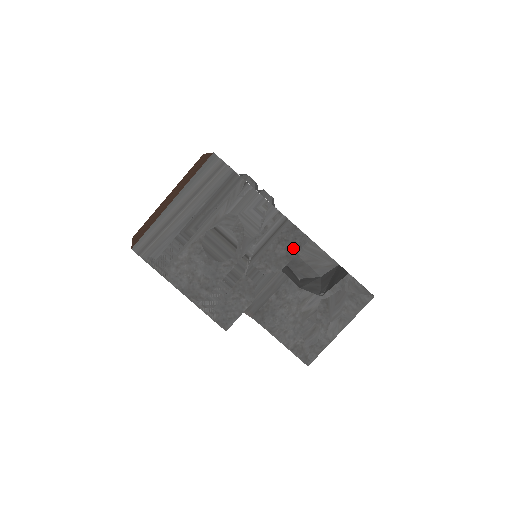
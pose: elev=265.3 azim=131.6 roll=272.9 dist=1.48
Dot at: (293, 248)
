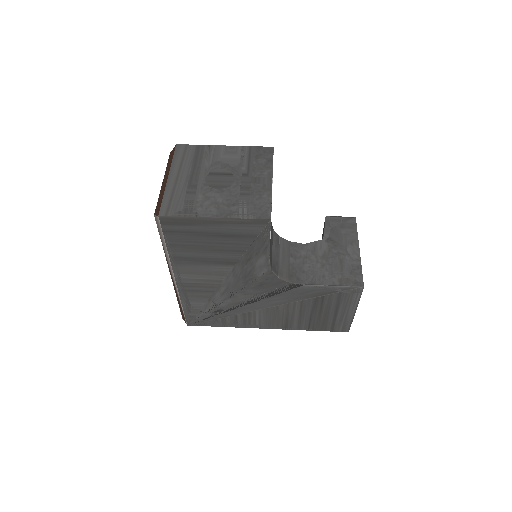
Dot at: (268, 156)
